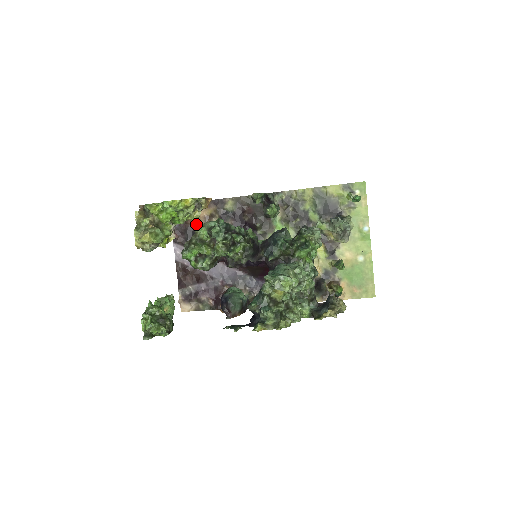
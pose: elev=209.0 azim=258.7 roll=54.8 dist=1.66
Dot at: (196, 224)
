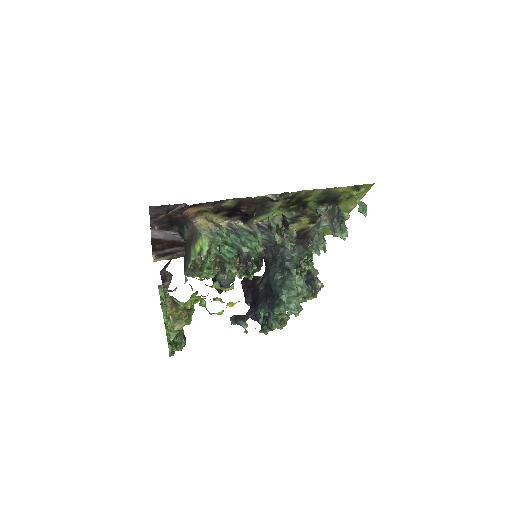
Dot at: (183, 217)
